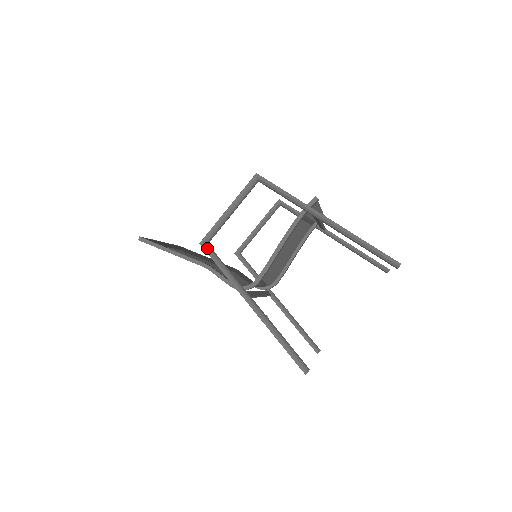
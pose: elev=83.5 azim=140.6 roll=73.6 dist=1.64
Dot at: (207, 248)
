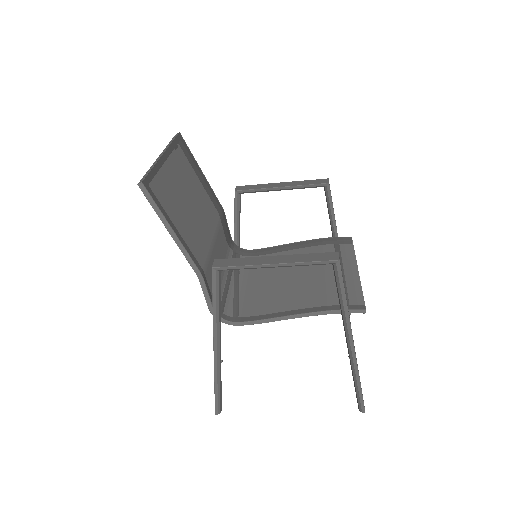
Dot at: (216, 277)
